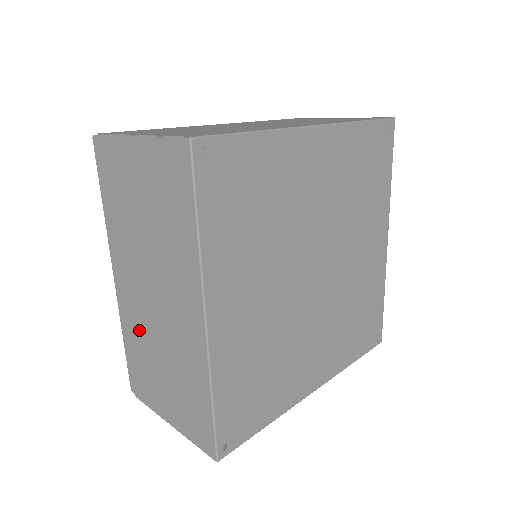
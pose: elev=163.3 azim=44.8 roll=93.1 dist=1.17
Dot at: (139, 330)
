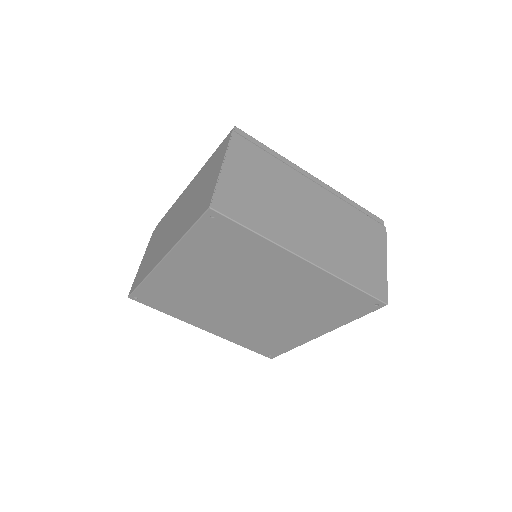
Dot at: (170, 217)
